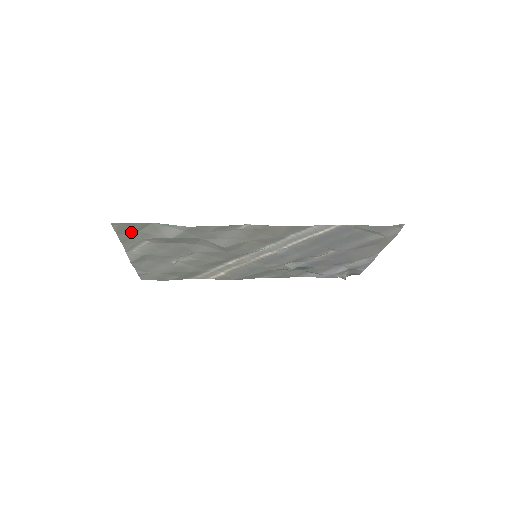
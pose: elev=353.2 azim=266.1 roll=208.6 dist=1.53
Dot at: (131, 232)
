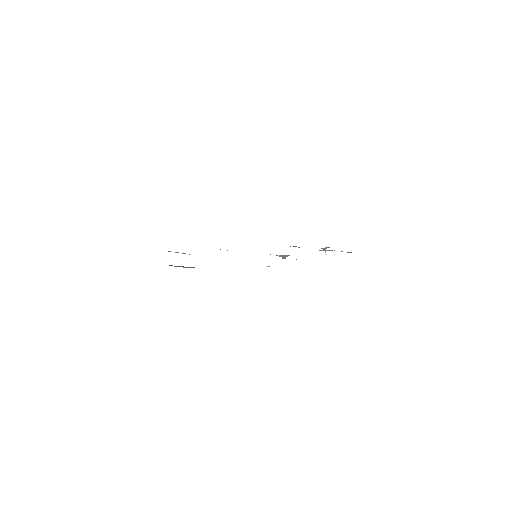
Dot at: occluded
